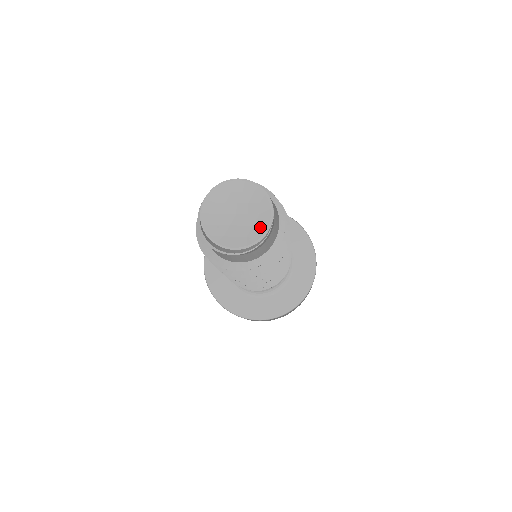
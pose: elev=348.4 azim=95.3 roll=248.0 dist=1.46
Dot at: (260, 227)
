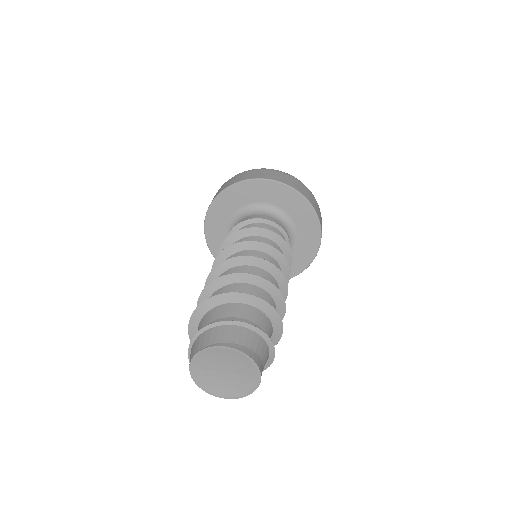
Dot at: (248, 386)
